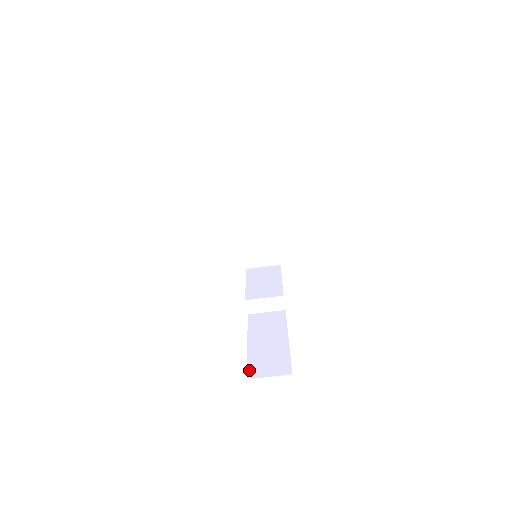
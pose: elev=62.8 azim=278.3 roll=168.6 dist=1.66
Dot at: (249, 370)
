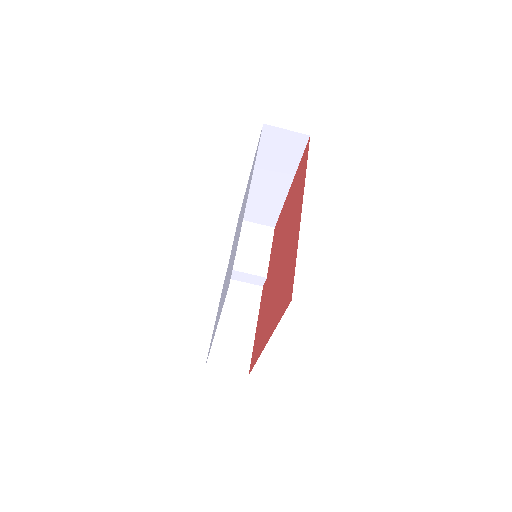
Dot at: (210, 356)
